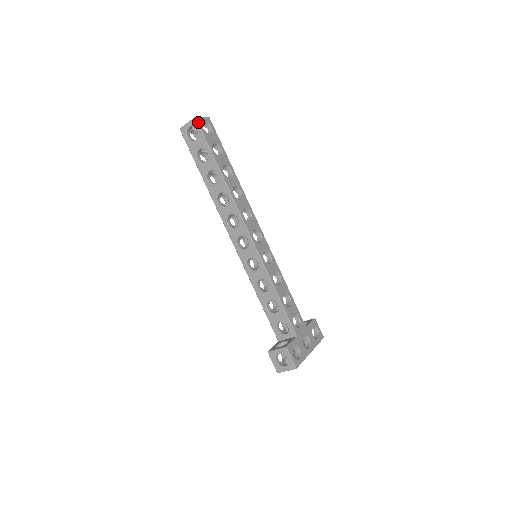
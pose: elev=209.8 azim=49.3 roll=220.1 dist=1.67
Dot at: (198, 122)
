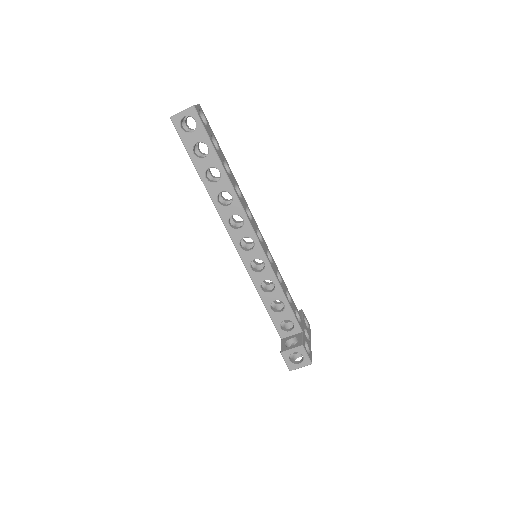
Dot at: (197, 111)
